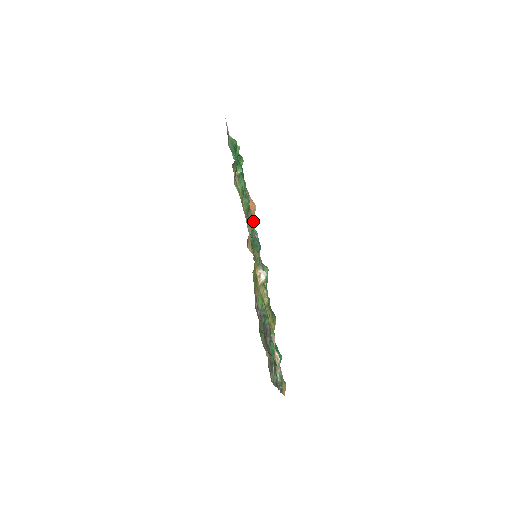
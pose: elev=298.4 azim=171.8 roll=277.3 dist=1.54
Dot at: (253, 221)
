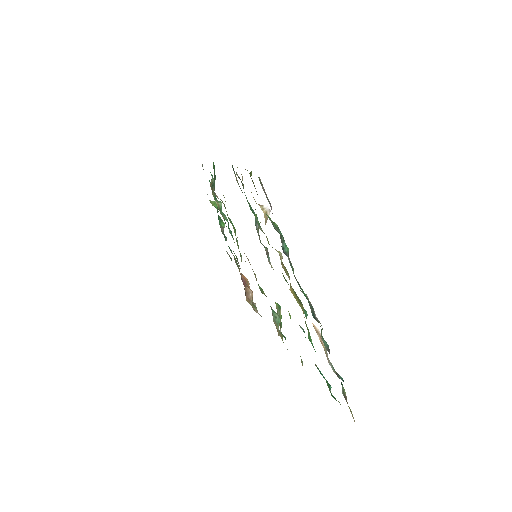
Dot at: occluded
